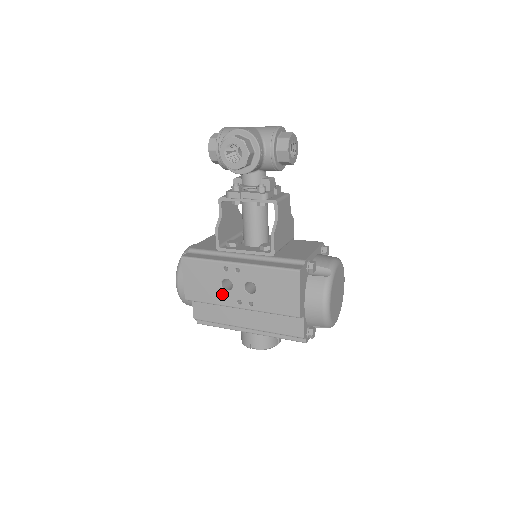
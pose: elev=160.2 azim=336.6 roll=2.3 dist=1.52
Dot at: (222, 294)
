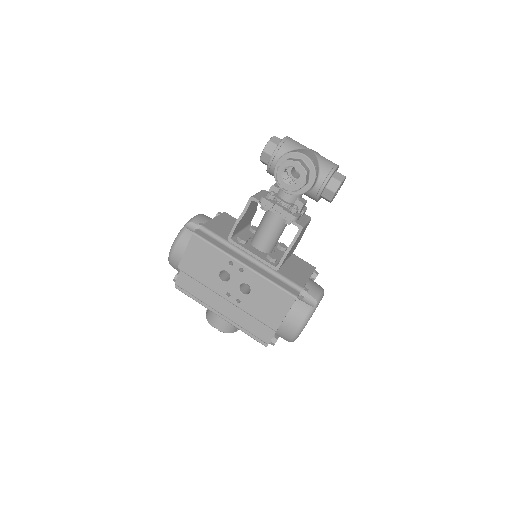
Dot at: (216, 281)
